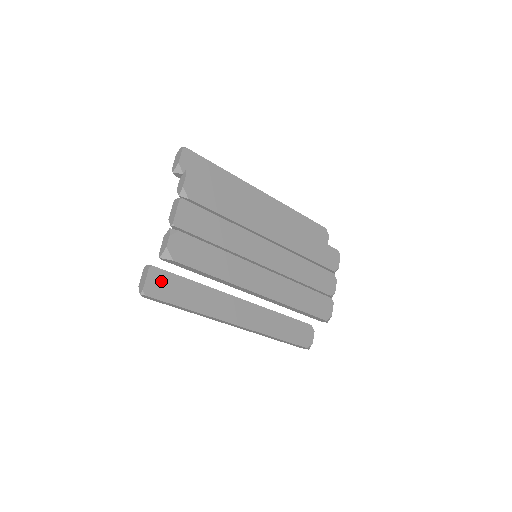
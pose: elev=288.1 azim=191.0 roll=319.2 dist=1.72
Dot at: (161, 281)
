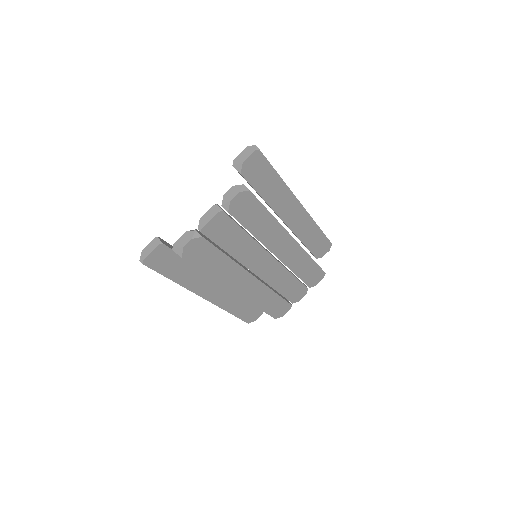
Dot at: (163, 256)
